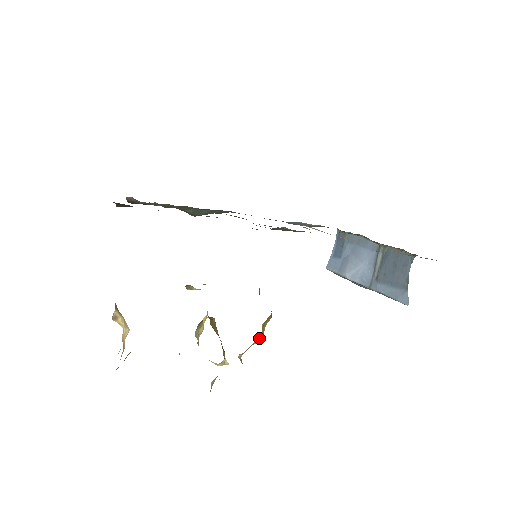
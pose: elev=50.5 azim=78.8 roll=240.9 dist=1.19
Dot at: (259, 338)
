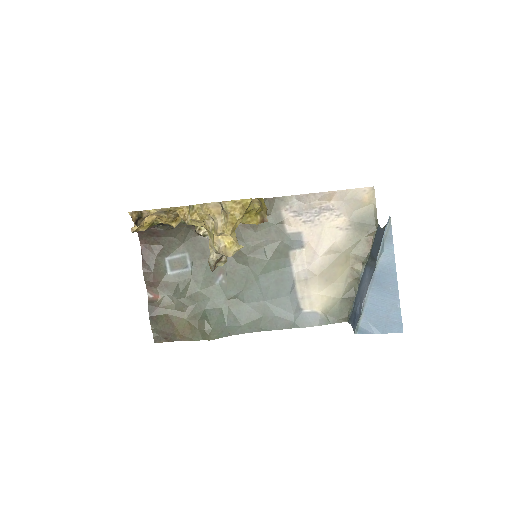
Dot at: (257, 199)
